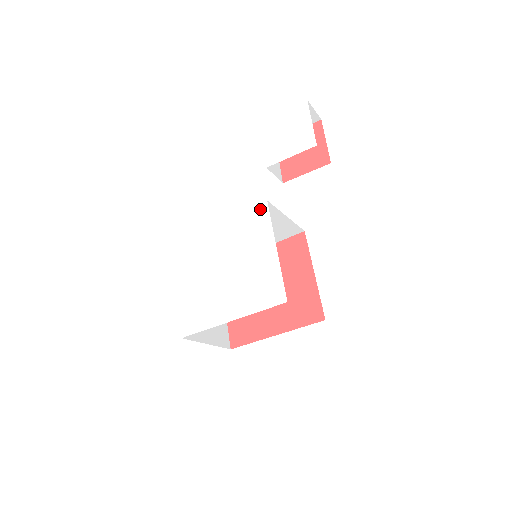
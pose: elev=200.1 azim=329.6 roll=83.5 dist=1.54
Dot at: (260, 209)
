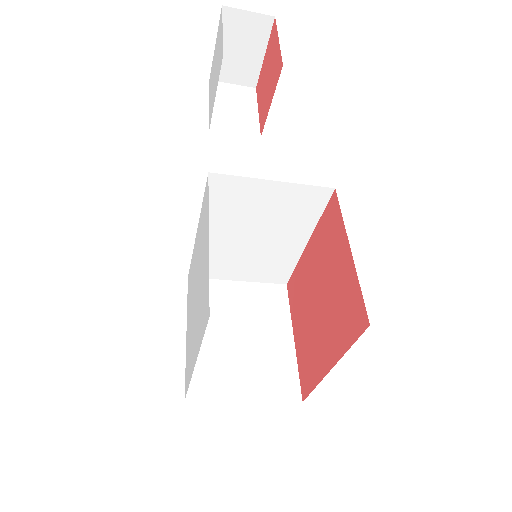
Dot at: (206, 189)
